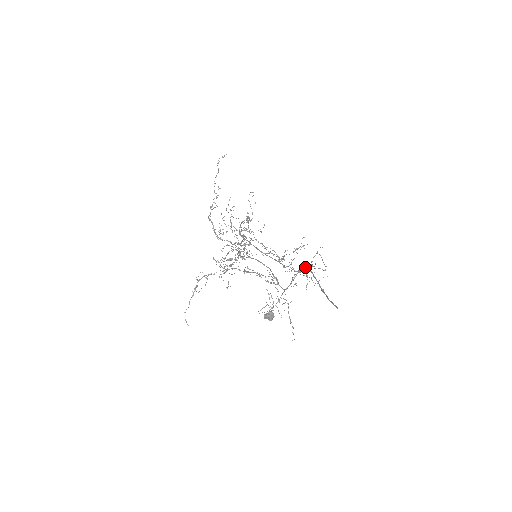
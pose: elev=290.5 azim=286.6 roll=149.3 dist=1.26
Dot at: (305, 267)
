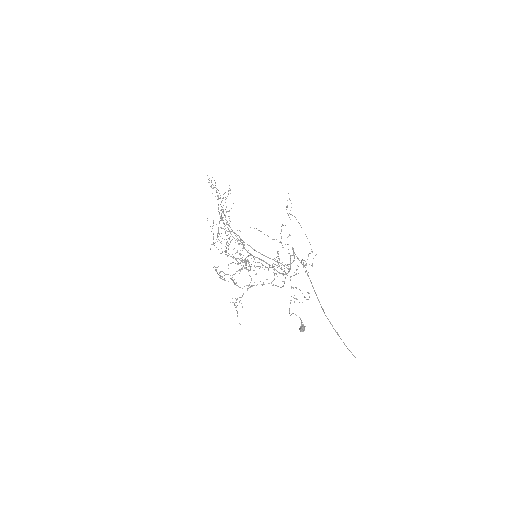
Dot at: occluded
